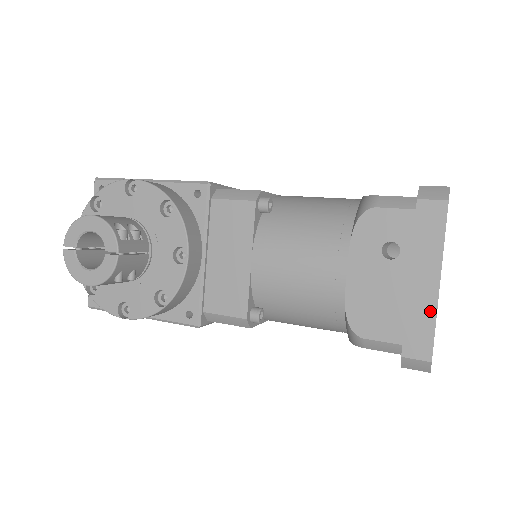
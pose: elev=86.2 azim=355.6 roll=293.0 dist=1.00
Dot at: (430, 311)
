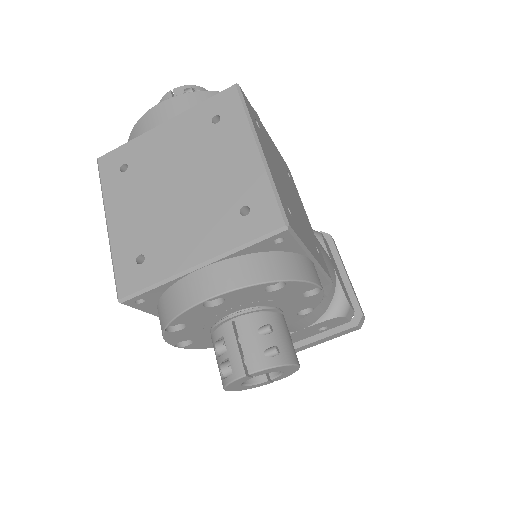
Dot at: occluded
